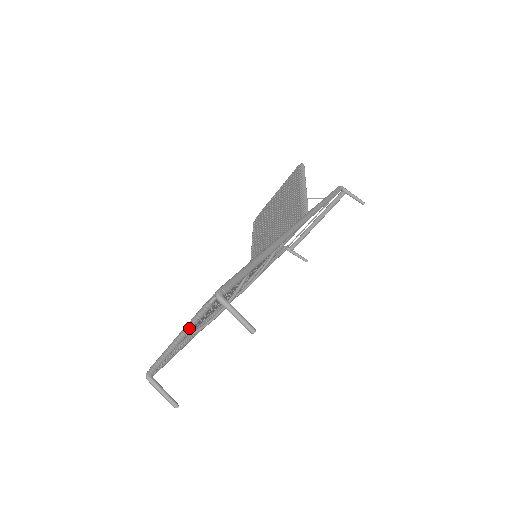
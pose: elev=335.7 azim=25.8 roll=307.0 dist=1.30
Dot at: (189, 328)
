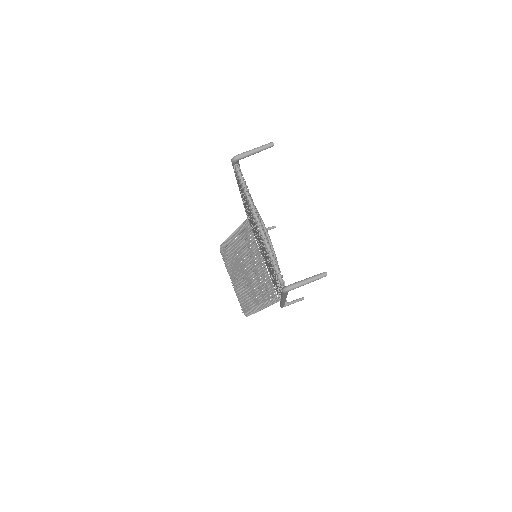
Dot at: (251, 202)
